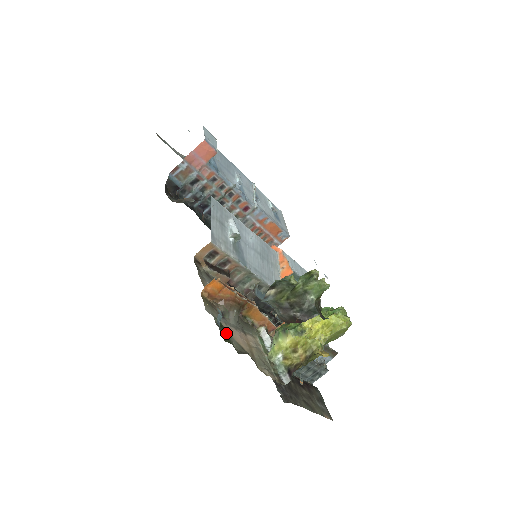
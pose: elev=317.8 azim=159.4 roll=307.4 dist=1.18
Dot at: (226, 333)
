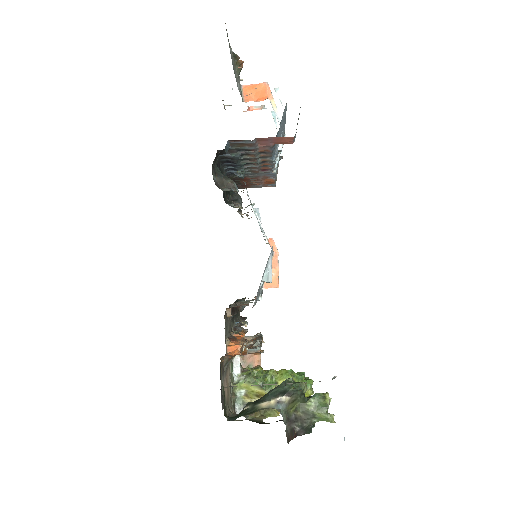
Dot at: occluded
